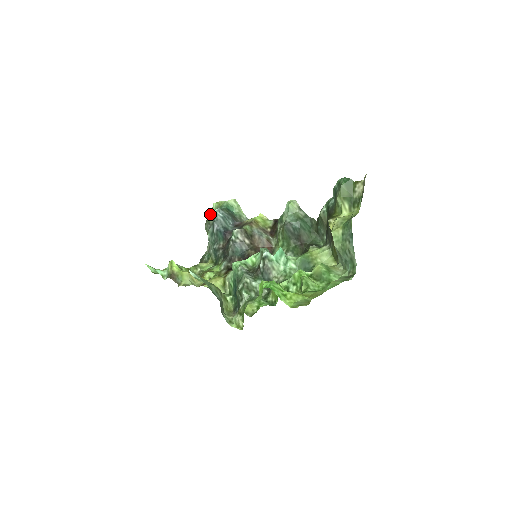
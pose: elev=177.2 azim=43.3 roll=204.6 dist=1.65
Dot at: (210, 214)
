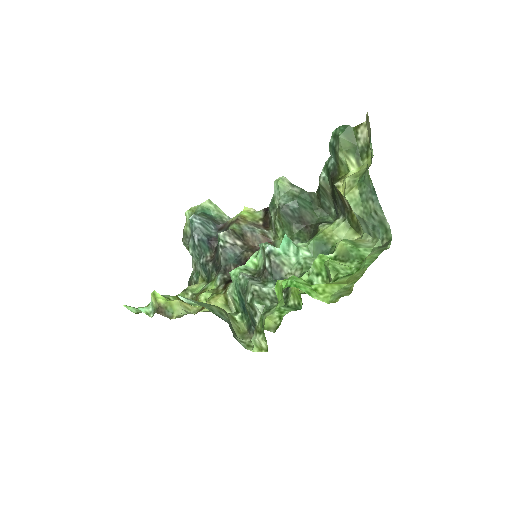
Dot at: (185, 225)
